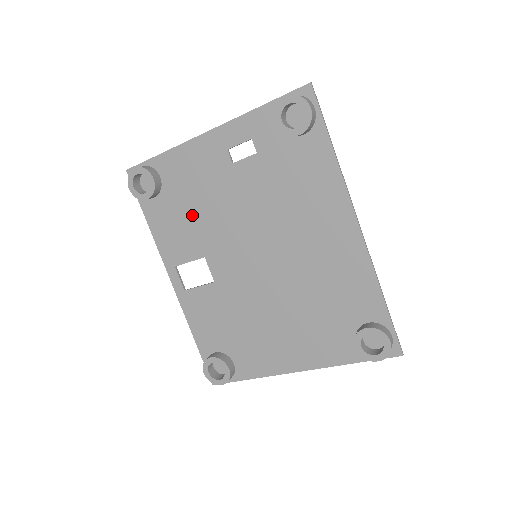
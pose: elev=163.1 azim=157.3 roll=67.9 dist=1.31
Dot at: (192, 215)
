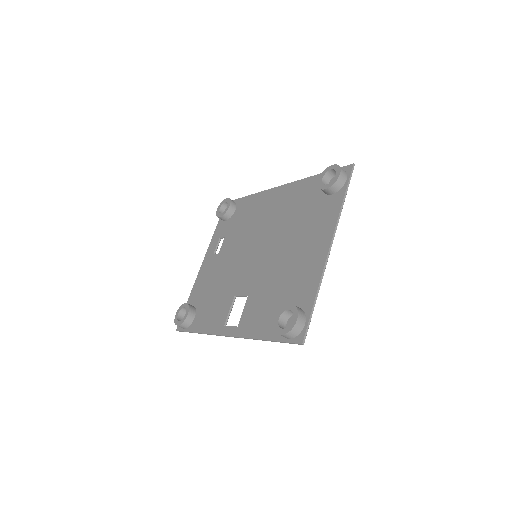
Dot at: (216, 293)
